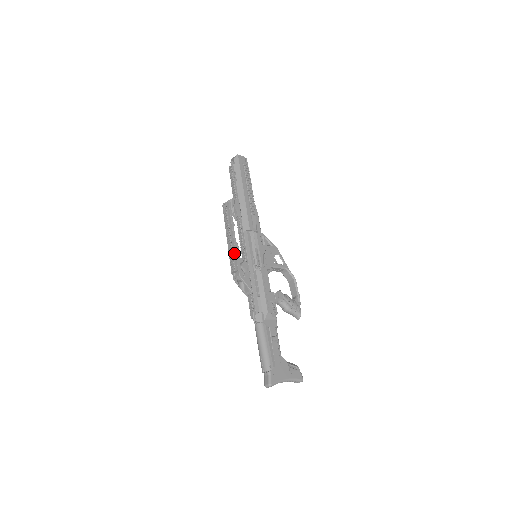
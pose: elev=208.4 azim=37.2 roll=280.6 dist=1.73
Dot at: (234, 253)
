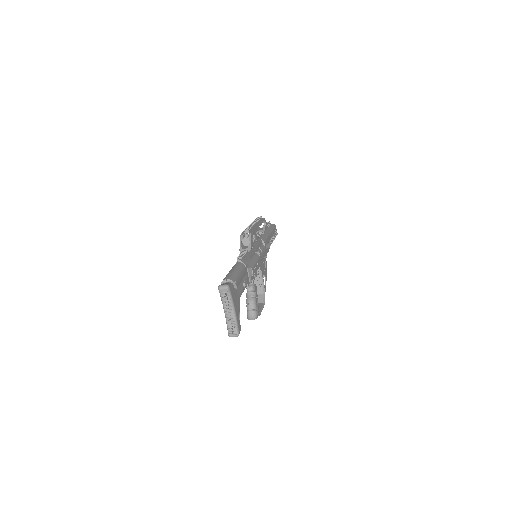
Dot at: (254, 227)
